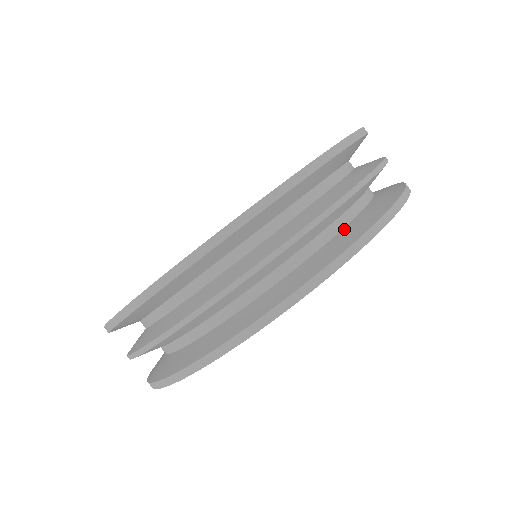
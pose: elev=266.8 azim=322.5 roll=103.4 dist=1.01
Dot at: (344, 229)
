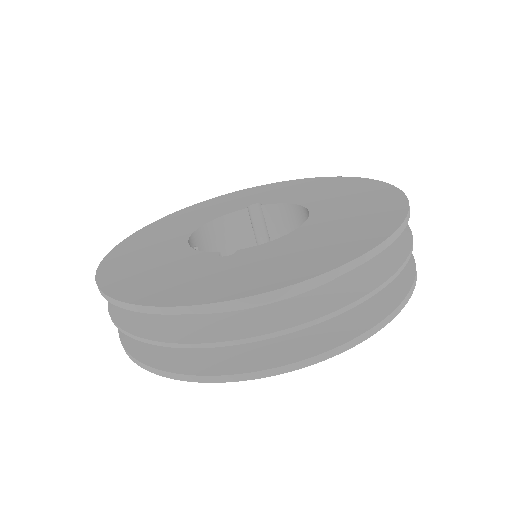
Dot at: (285, 336)
